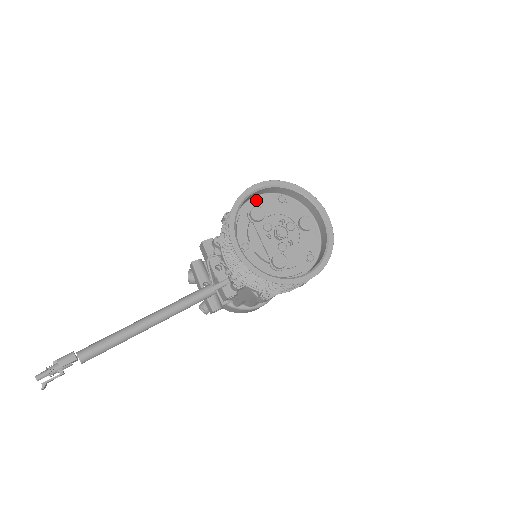
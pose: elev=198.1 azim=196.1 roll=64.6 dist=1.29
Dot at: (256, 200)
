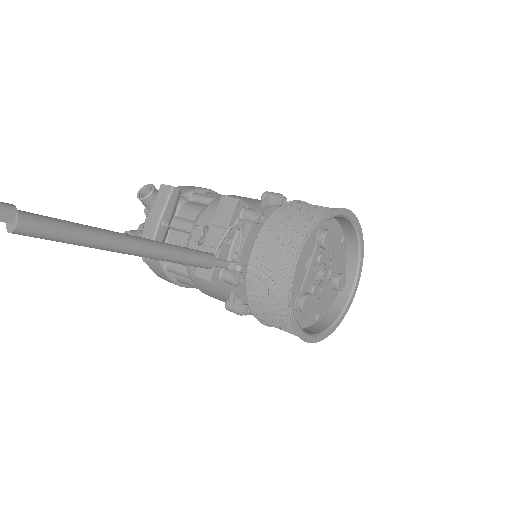
Dot at: (331, 222)
